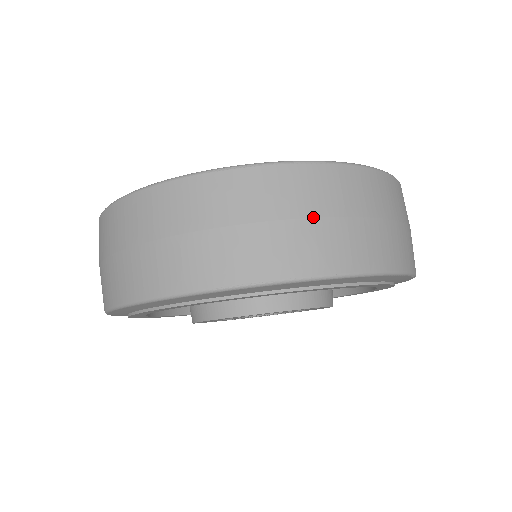
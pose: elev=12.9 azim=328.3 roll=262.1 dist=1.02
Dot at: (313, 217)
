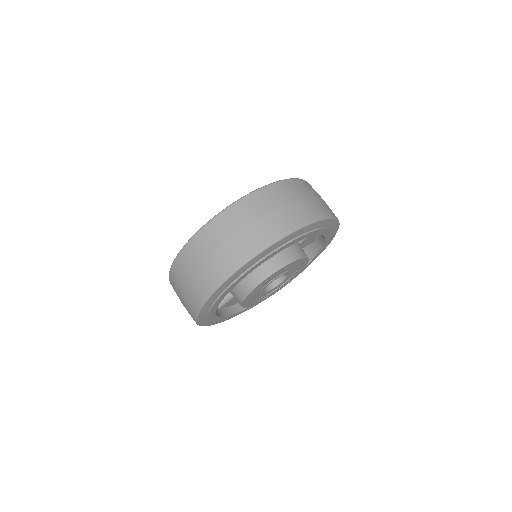
Dot at: (277, 208)
